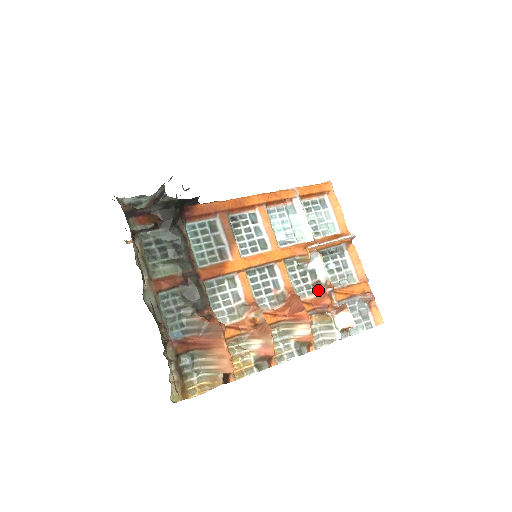
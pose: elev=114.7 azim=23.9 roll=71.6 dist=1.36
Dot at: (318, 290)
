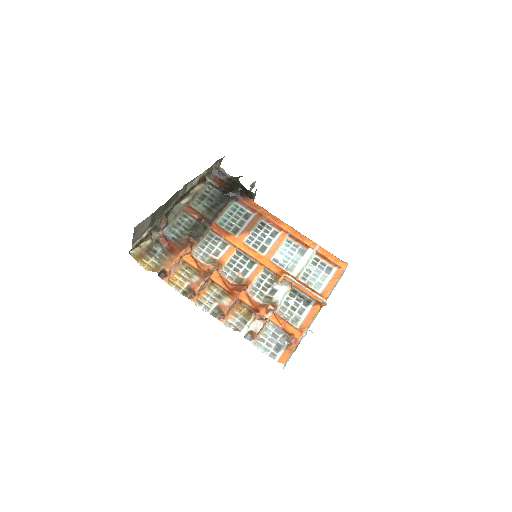
Dot at: (265, 302)
